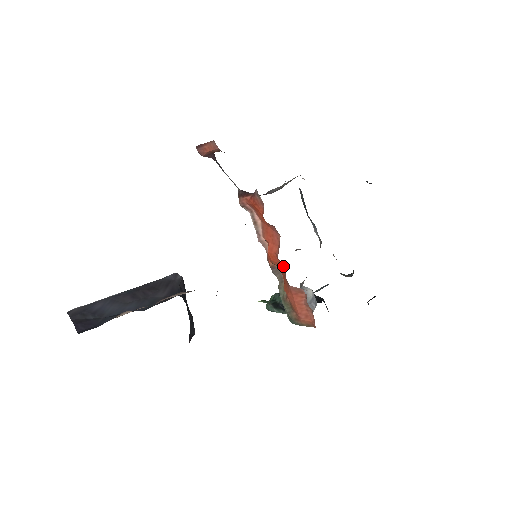
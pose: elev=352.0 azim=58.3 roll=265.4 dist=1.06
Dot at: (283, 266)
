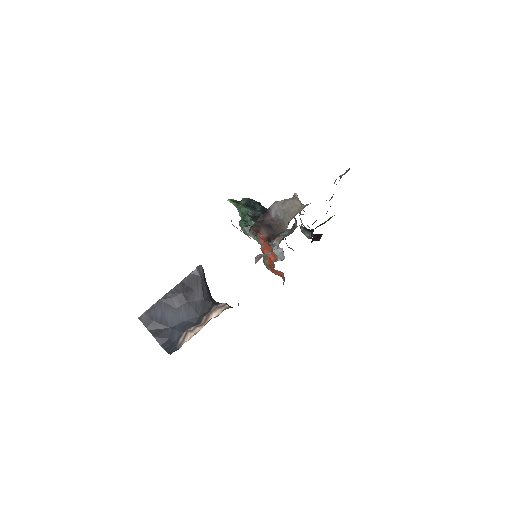
Dot at: occluded
